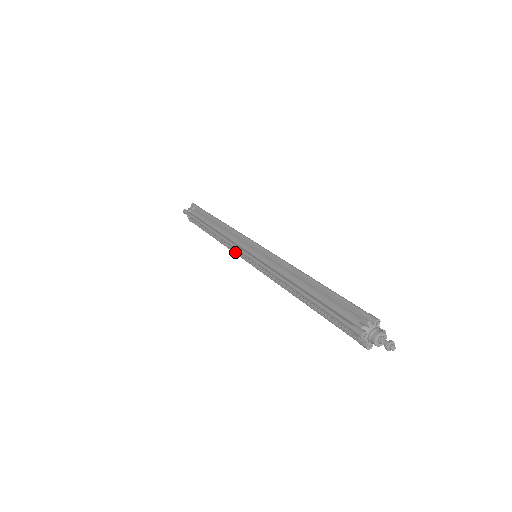
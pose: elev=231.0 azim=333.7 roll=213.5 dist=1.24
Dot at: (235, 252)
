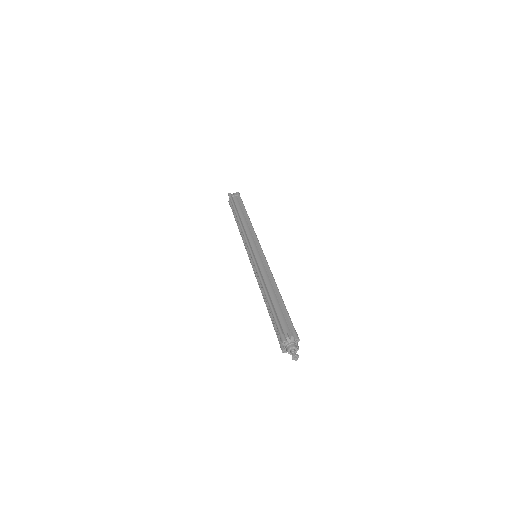
Dot at: (245, 244)
